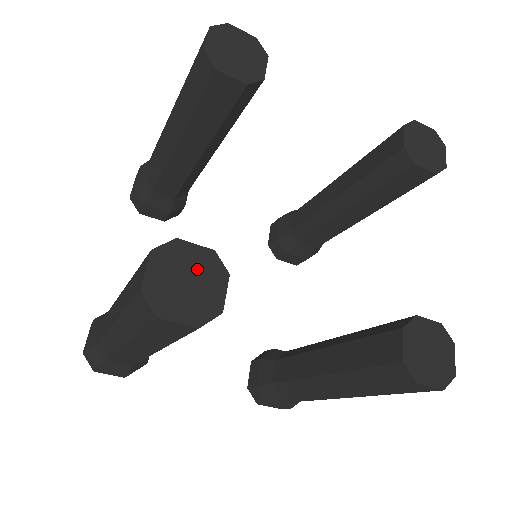
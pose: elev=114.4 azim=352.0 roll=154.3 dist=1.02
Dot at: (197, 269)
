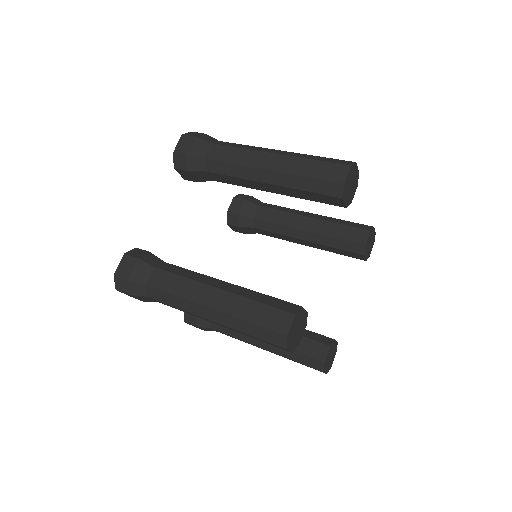
Dot at: (301, 323)
